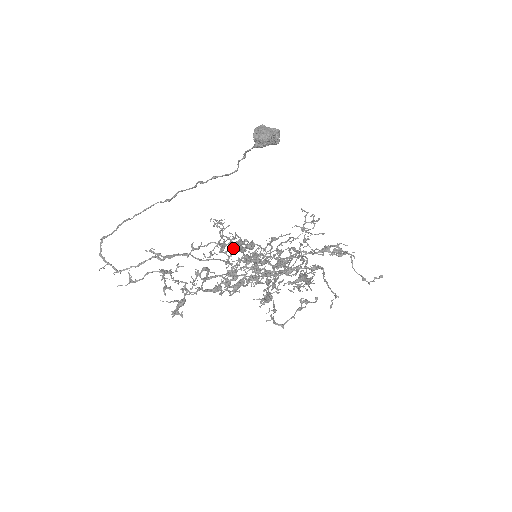
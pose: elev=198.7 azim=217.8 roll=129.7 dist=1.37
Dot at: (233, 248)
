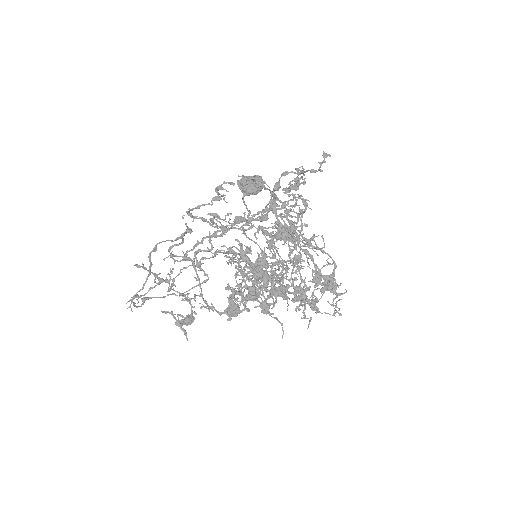
Dot at: (227, 252)
